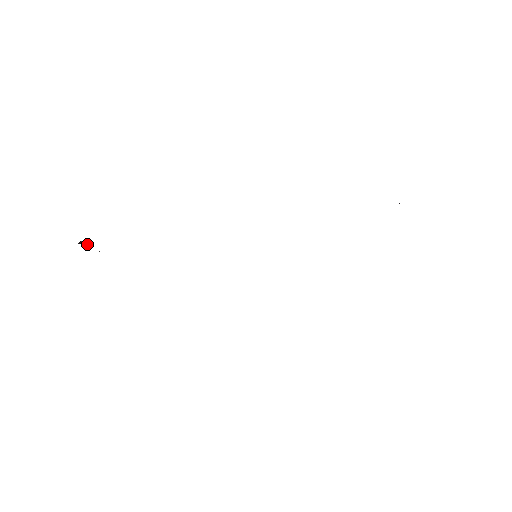
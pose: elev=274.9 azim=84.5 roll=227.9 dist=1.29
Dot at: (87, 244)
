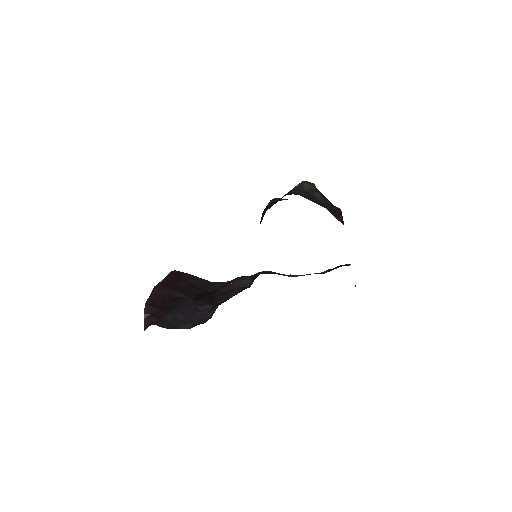
Dot at: (147, 310)
